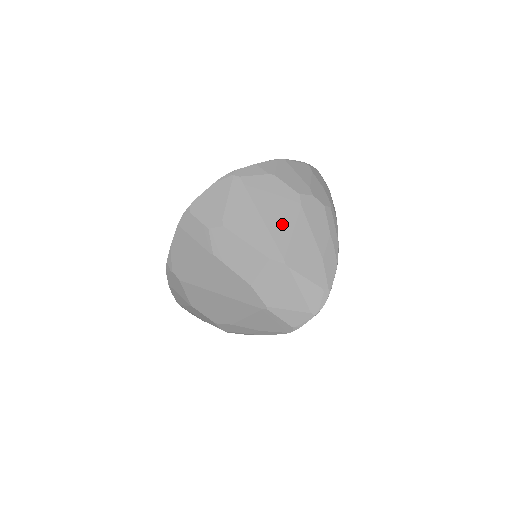
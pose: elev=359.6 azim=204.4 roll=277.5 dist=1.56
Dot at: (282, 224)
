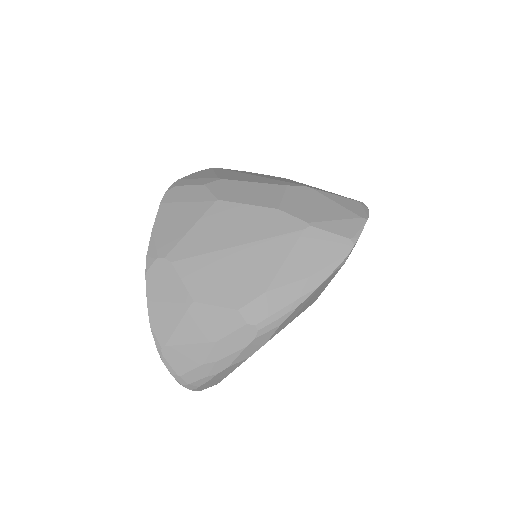
Dot at: (281, 179)
